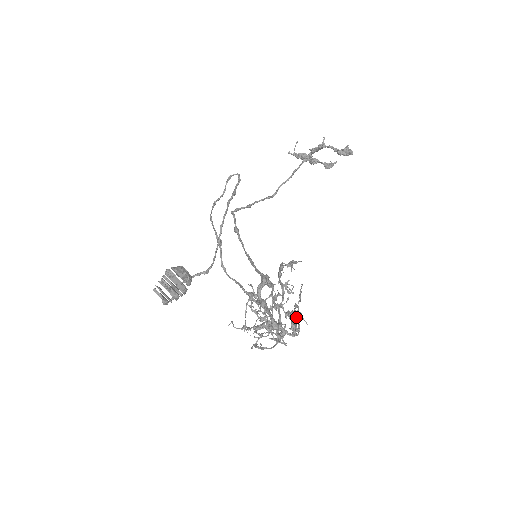
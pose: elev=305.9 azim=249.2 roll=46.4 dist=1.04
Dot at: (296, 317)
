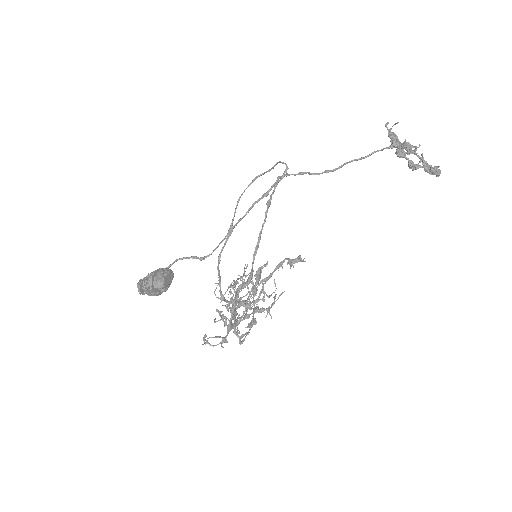
Dot at: (254, 323)
